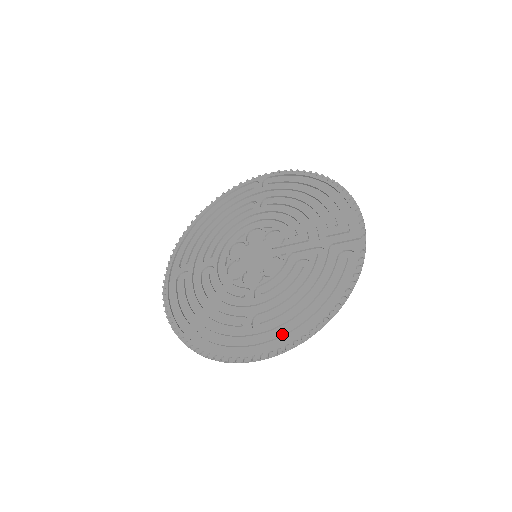
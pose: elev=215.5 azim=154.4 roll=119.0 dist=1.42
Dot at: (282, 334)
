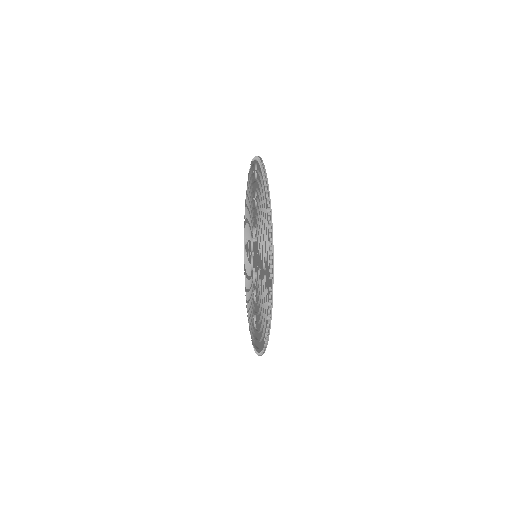
Dot at: (257, 341)
